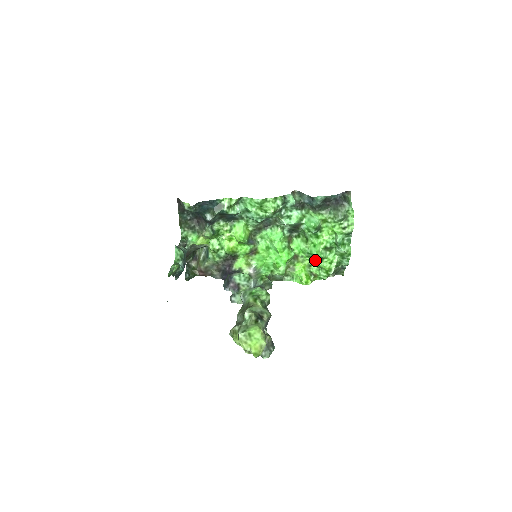
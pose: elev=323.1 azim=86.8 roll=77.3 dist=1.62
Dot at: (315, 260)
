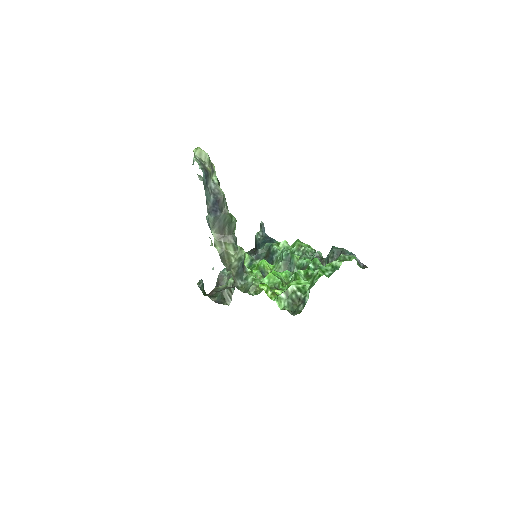
Dot at: occluded
